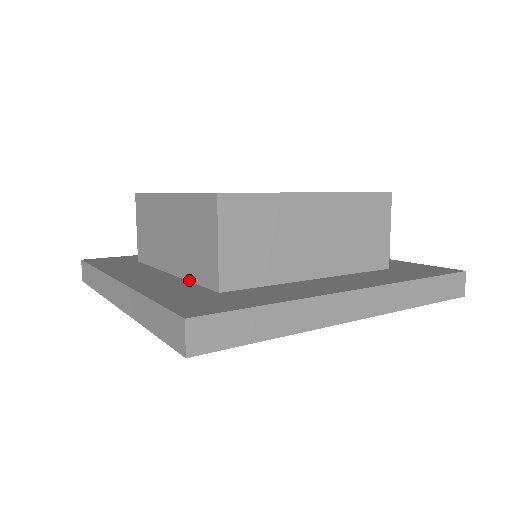
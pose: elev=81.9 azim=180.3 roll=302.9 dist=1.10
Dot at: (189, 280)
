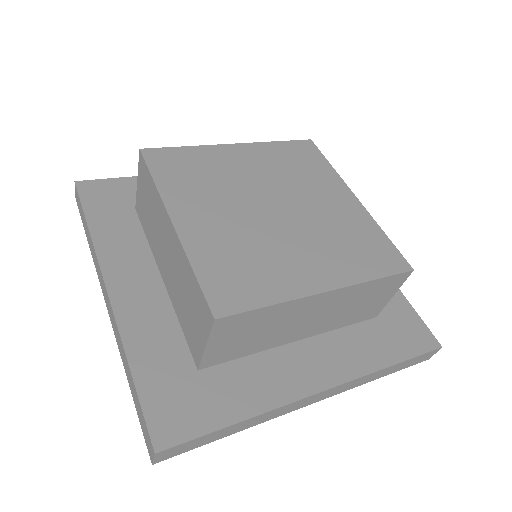
Dot at: (177, 316)
